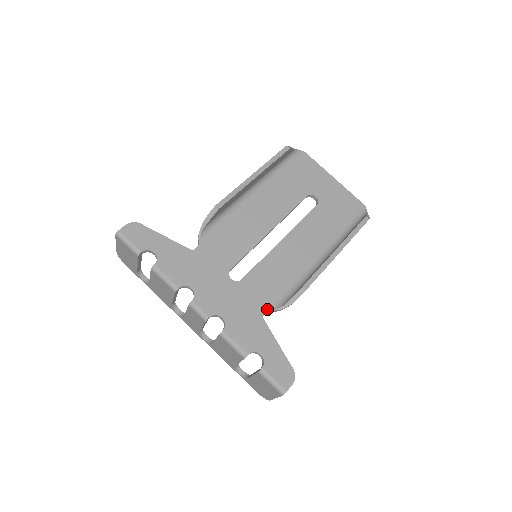
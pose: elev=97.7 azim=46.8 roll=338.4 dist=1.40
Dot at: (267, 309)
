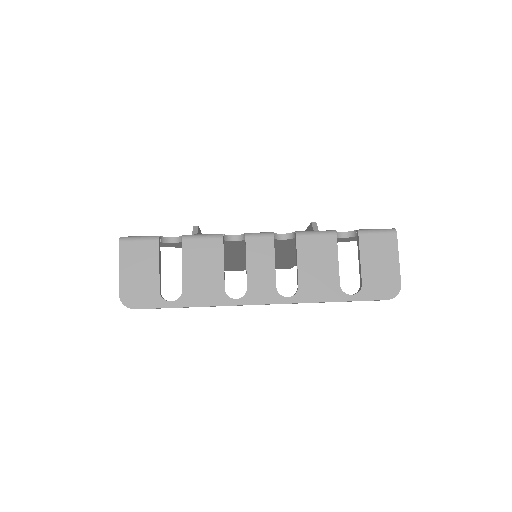
Dot at: occluded
